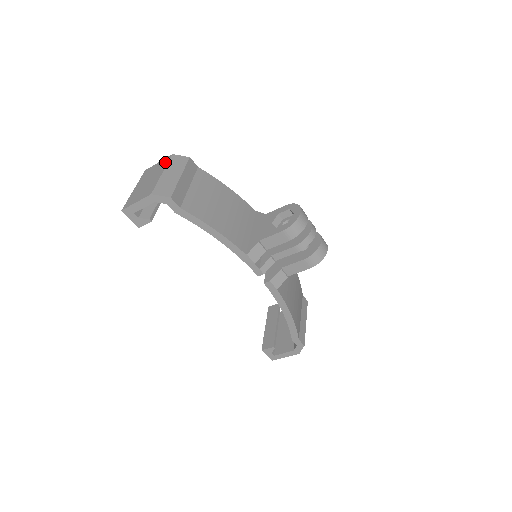
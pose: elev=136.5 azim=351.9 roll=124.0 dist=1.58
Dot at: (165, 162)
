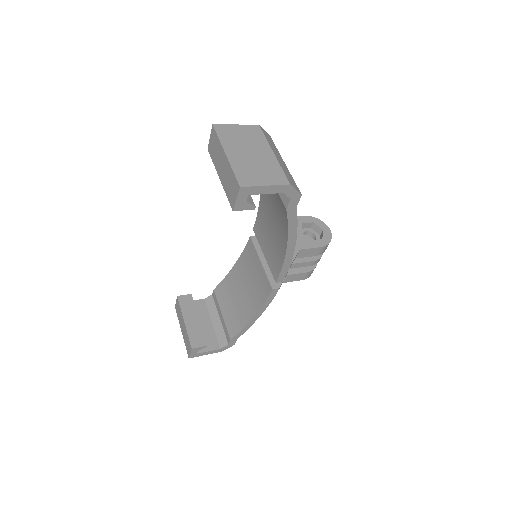
Dot at: (258, 133)
